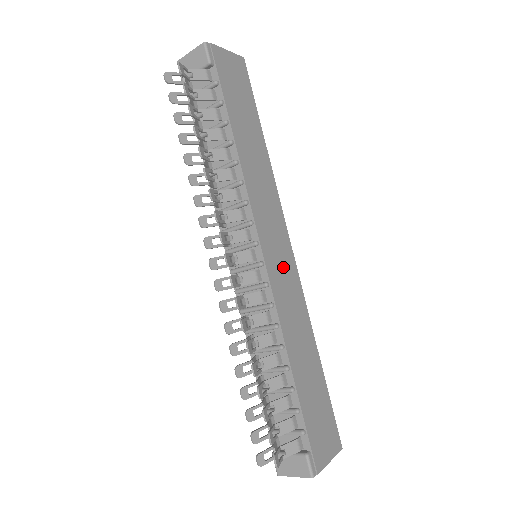
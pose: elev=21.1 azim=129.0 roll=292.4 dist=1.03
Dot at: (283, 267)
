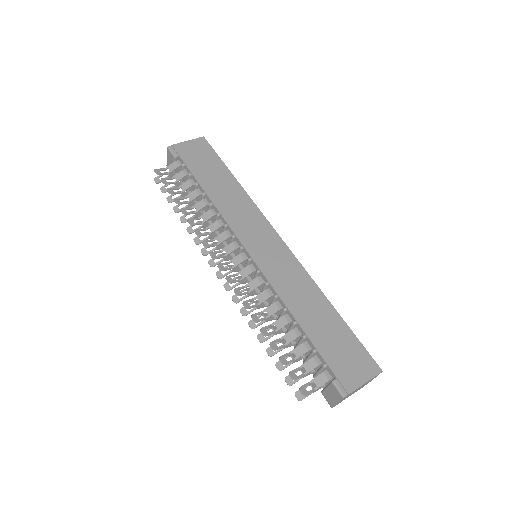
Dot at: (273, 254)
